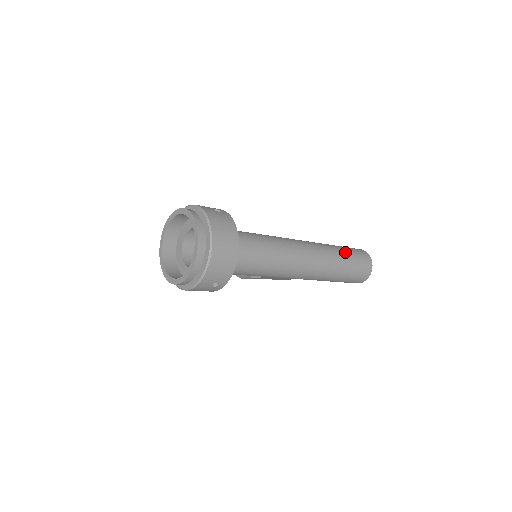
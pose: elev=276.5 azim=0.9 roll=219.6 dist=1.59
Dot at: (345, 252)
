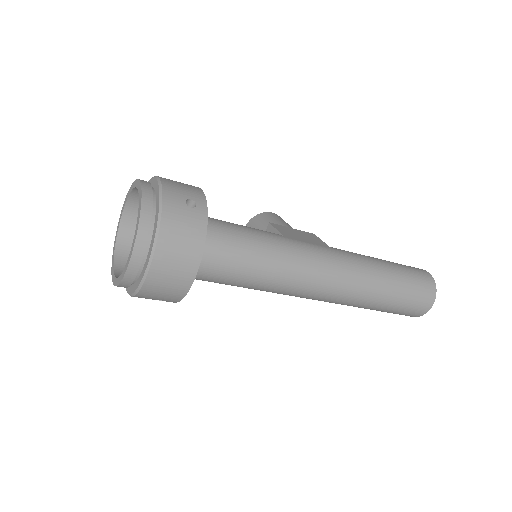
Dot at: (396, 282)
